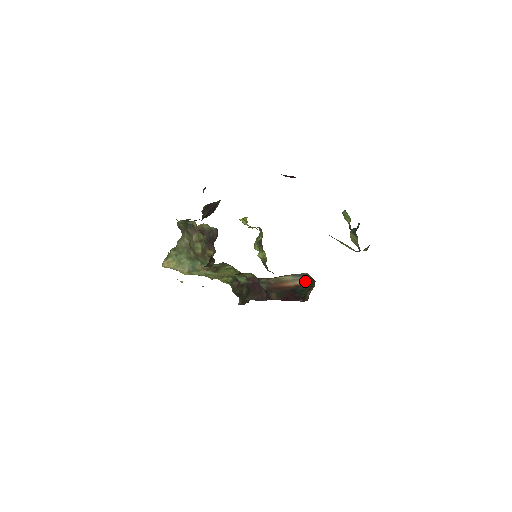
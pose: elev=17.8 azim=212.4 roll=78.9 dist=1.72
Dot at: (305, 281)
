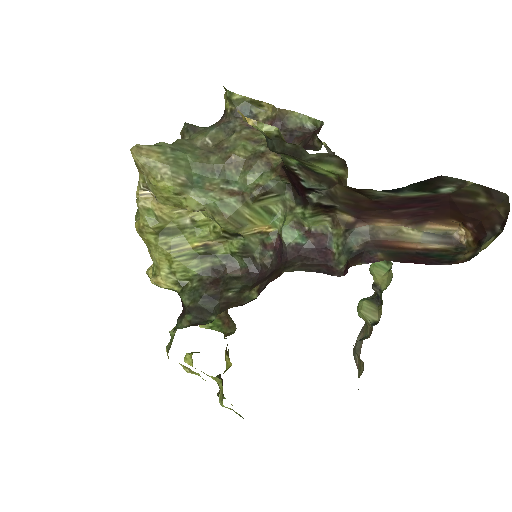
Dot at: (443, 246)
